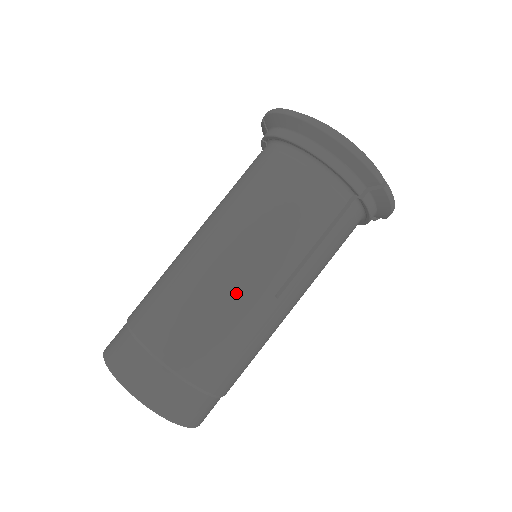
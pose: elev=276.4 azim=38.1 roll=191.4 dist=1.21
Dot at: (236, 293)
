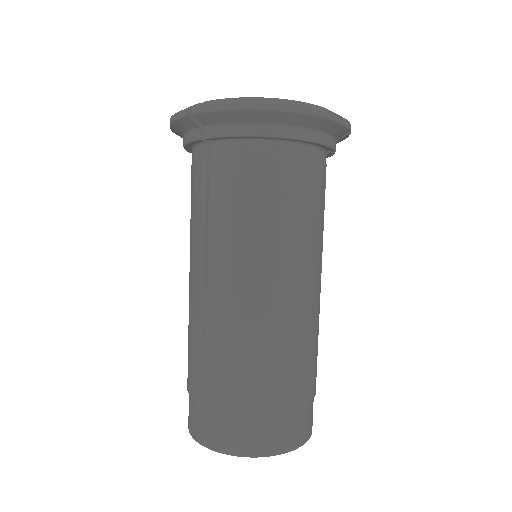
Dot at: (306, 310)
